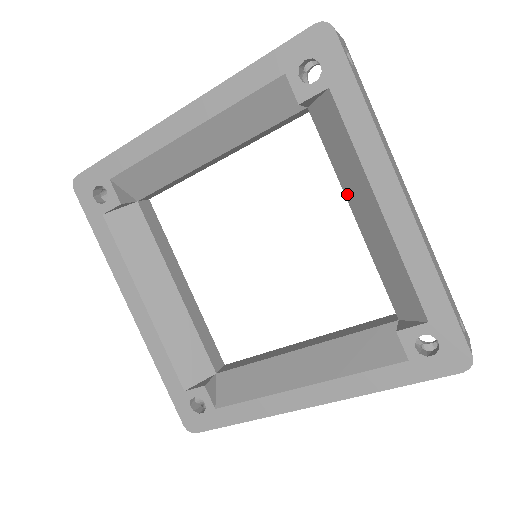
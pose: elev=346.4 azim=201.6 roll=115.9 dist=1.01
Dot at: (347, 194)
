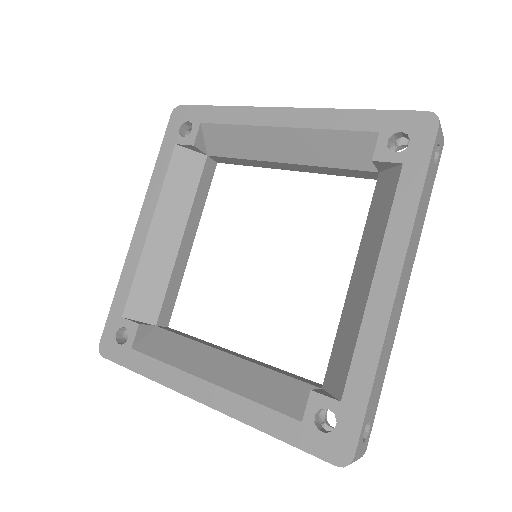
Dot at: (358, 257)
